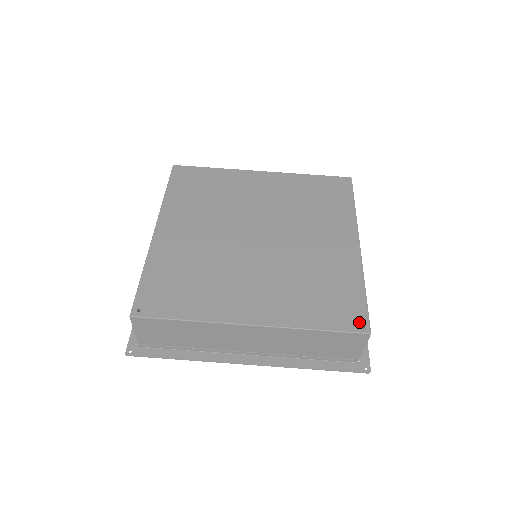
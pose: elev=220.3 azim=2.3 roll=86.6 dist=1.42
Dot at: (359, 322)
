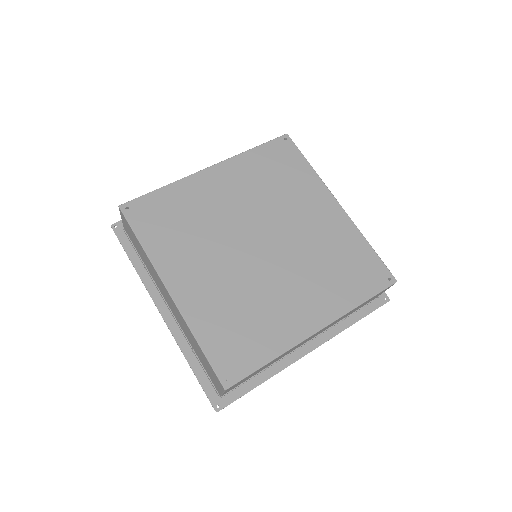
Dot at: (385, 277)
